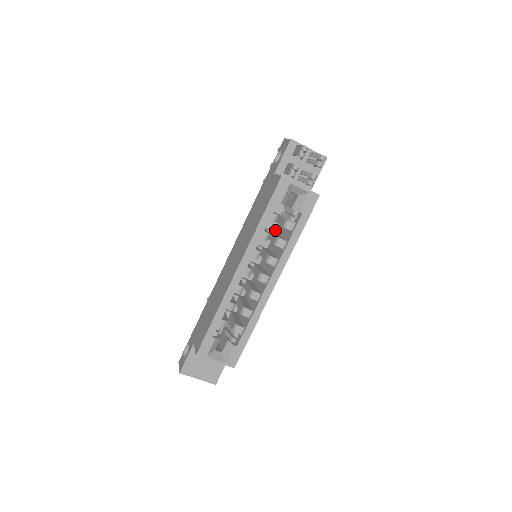
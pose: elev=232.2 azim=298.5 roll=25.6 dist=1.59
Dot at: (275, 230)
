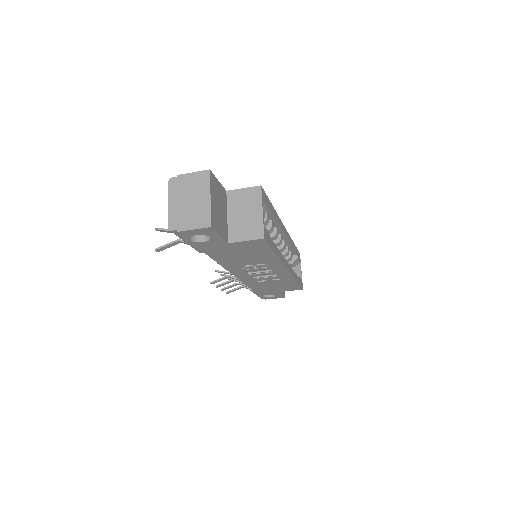
Dot at: occluded
